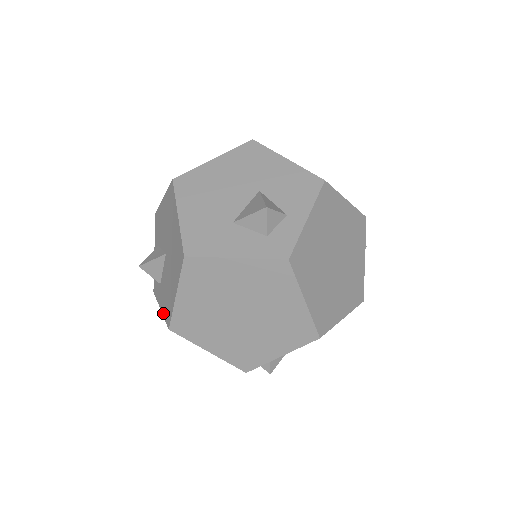
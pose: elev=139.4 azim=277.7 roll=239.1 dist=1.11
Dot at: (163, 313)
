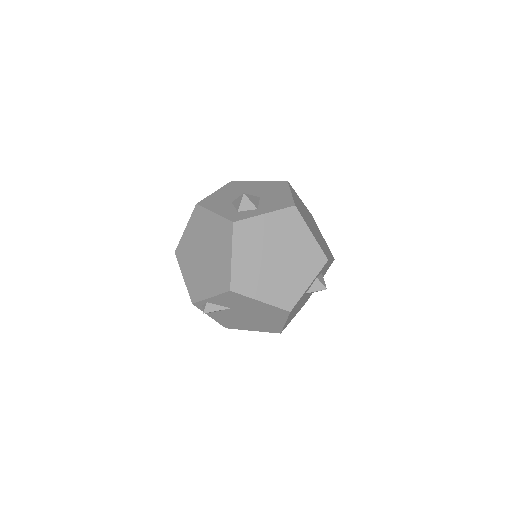
Dot at: occluded
